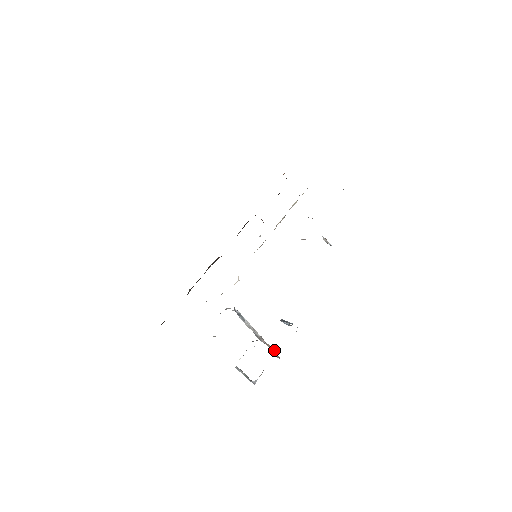
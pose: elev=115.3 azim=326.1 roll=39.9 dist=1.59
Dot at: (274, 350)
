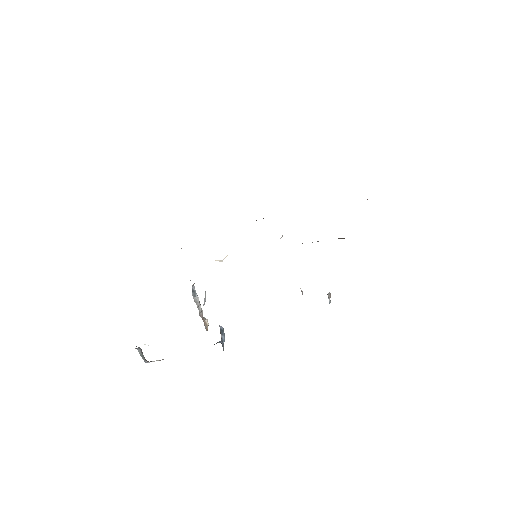
Dot at: (207, 324)
